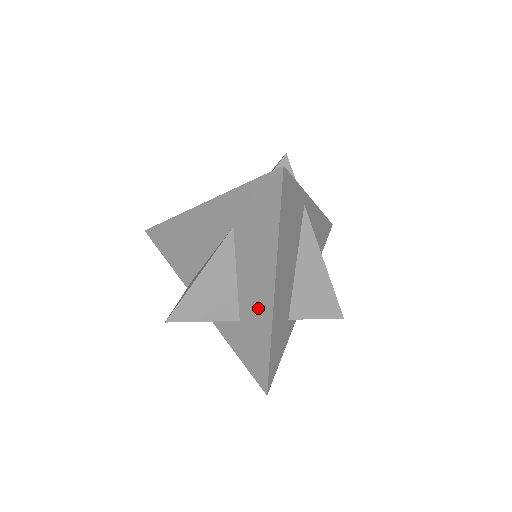
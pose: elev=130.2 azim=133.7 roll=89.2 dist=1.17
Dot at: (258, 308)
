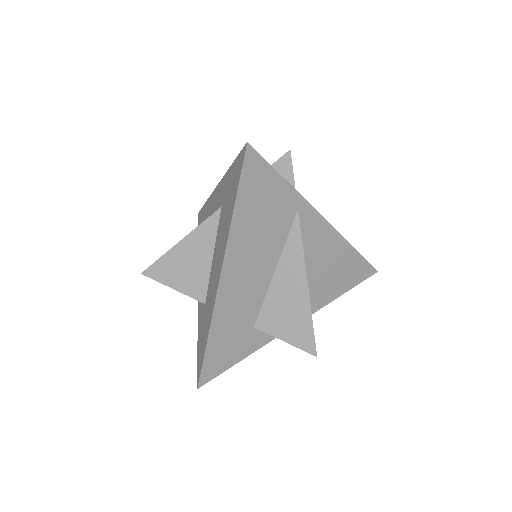
Dot at: (213, 291)
